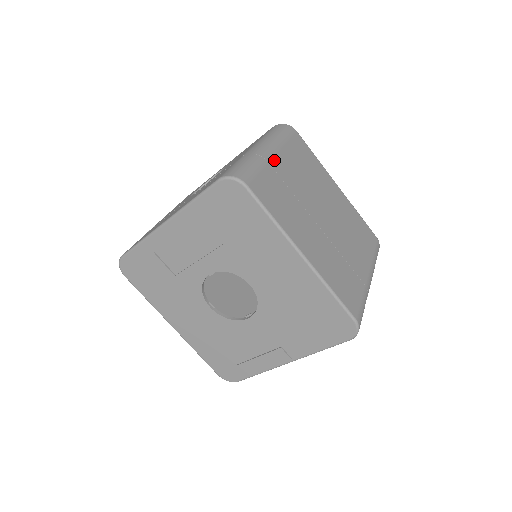
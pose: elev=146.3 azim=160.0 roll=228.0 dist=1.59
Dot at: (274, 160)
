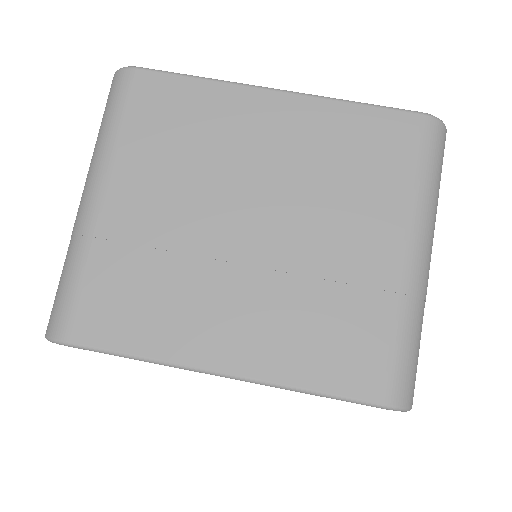
Dot at: (105, 216)
